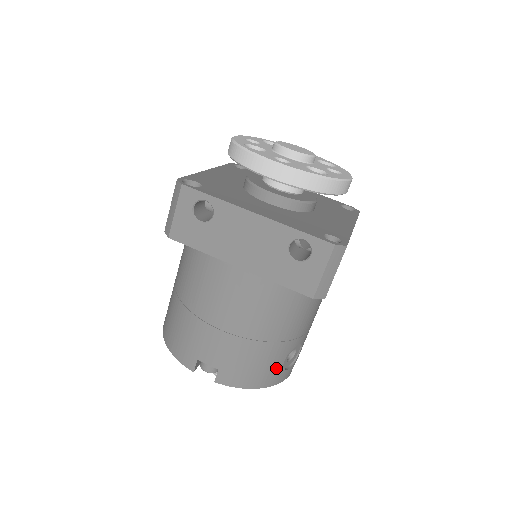
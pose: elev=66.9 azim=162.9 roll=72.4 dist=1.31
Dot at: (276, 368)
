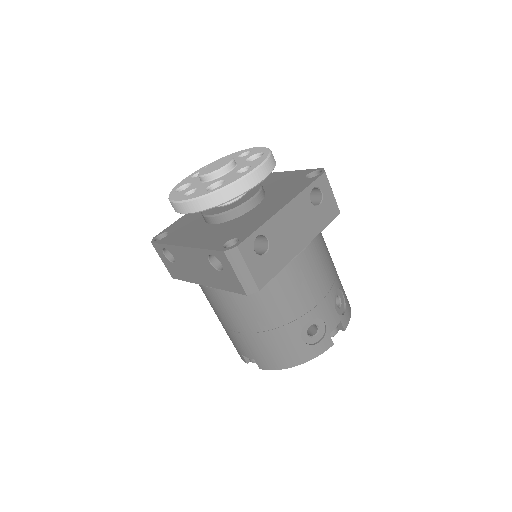
Dot at: (298, 347)
